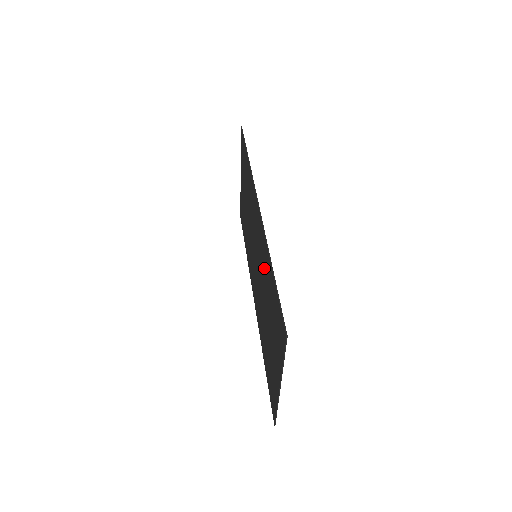
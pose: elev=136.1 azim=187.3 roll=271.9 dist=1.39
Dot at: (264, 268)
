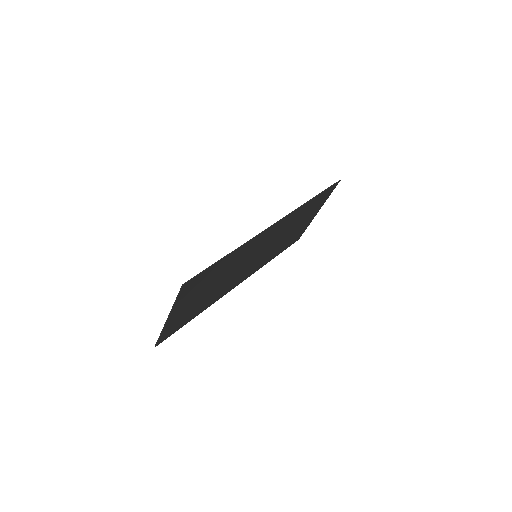
Dot at: (238, 258)
